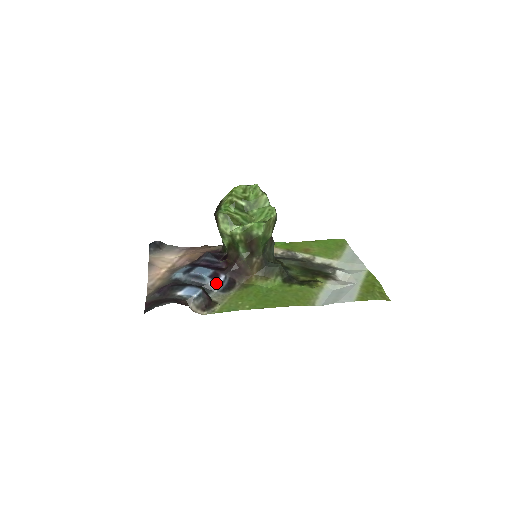
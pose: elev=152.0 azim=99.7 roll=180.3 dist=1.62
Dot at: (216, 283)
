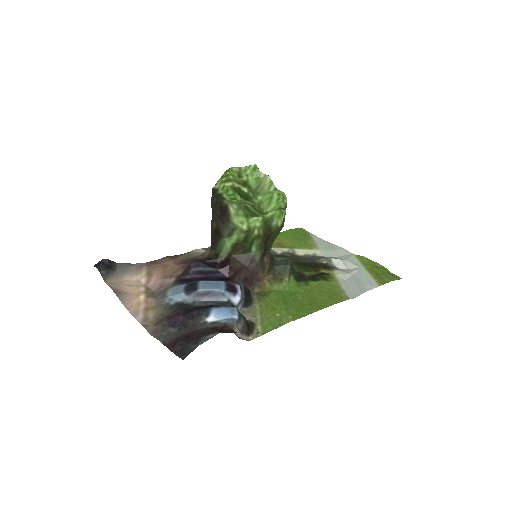
Dot at: (238, 297)
